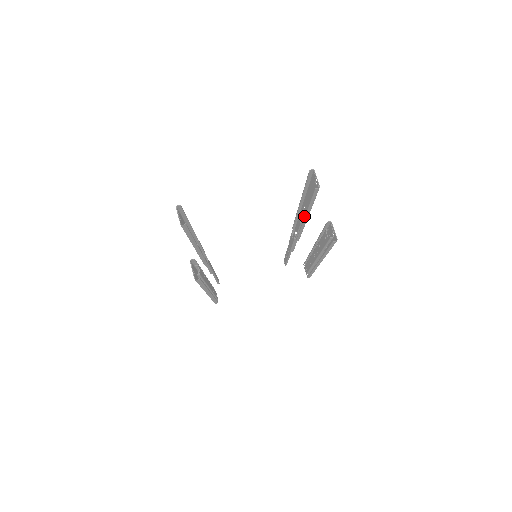
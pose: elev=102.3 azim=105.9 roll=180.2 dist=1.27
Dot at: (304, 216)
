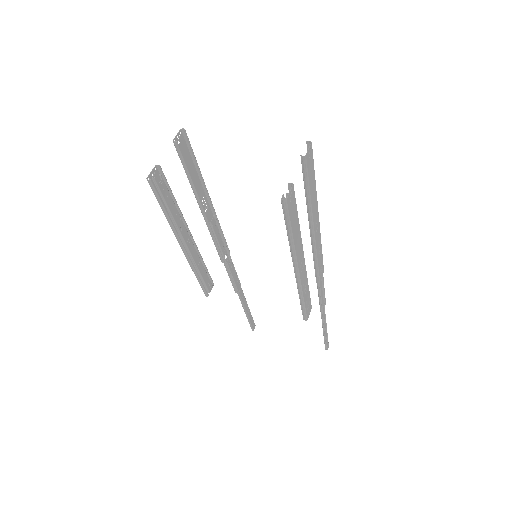
Dot at: (309, 222)
